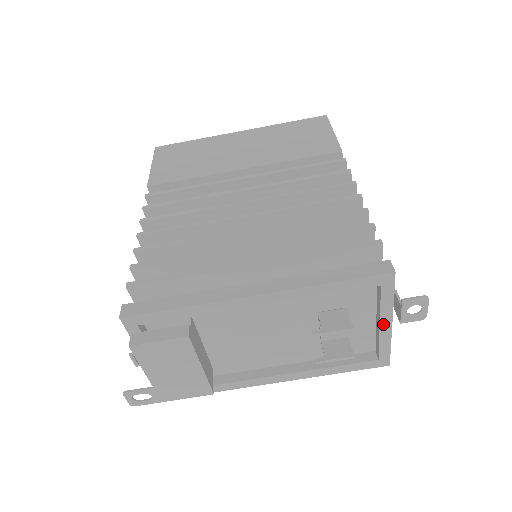
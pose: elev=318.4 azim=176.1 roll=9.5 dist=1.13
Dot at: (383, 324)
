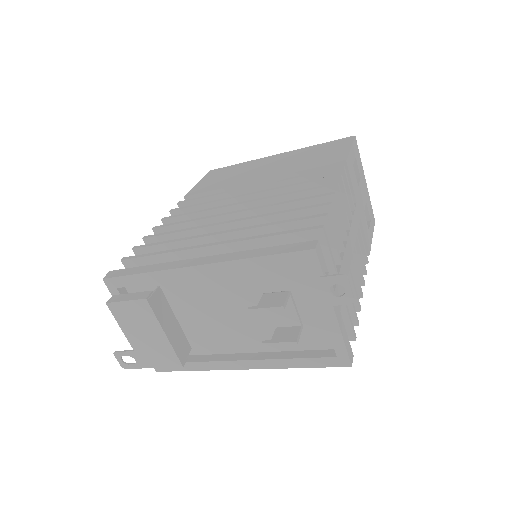
Dot at: (325, 311)
